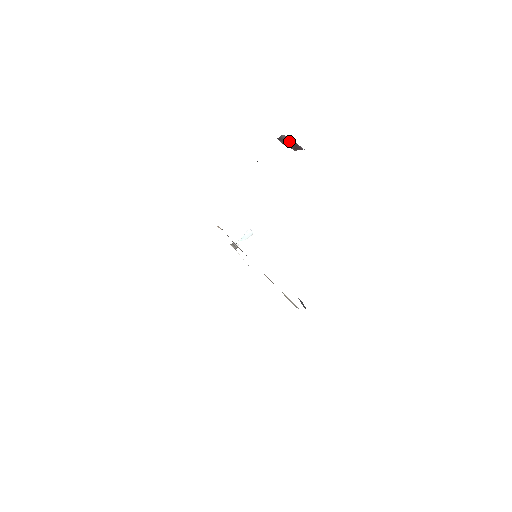
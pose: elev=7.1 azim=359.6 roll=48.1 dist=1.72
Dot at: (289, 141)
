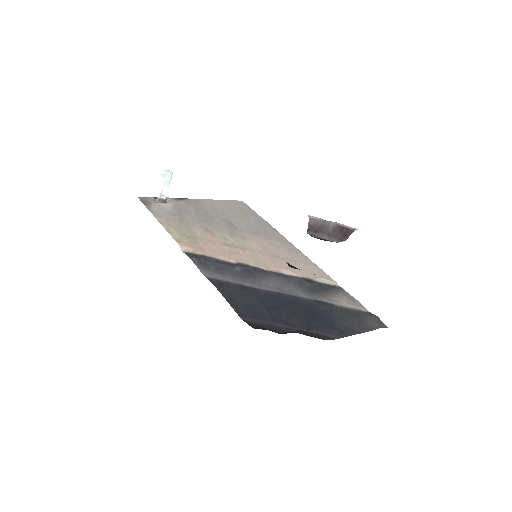
Dot at: (326, 227)
